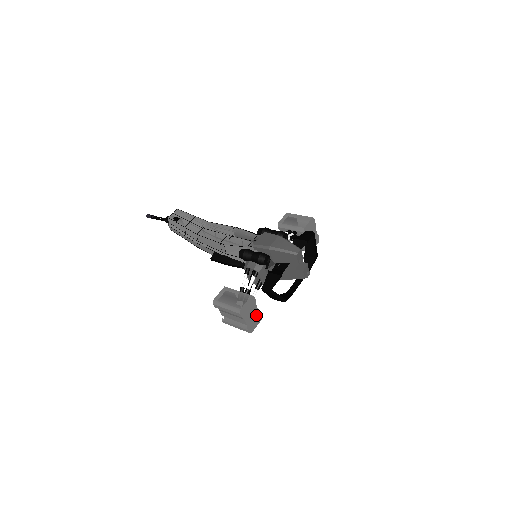
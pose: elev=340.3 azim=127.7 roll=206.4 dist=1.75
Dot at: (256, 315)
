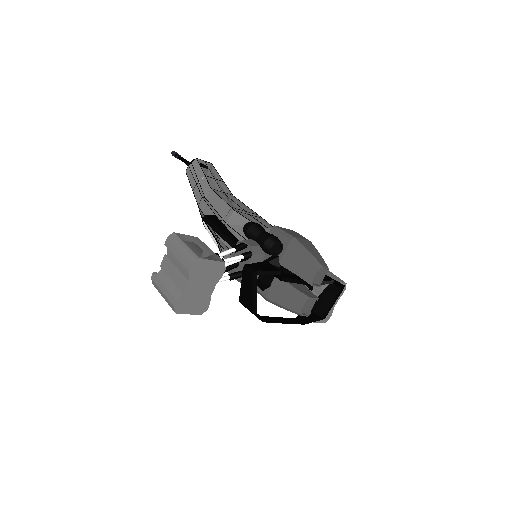
Dot at: (203, 298)
